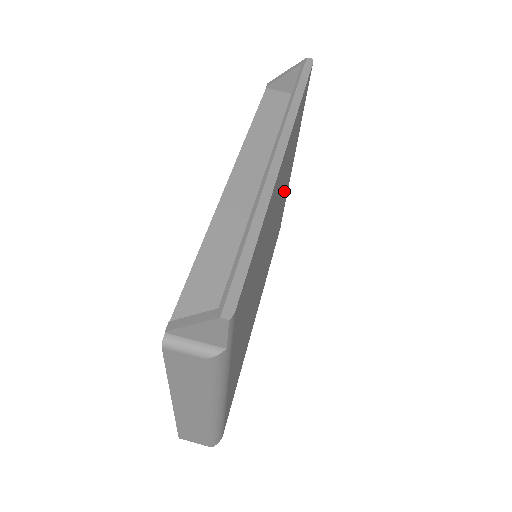
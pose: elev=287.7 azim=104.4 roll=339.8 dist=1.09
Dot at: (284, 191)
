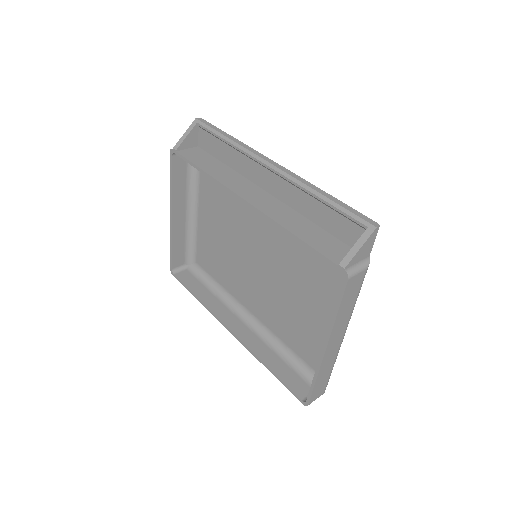
Dot at: (224, 214)
